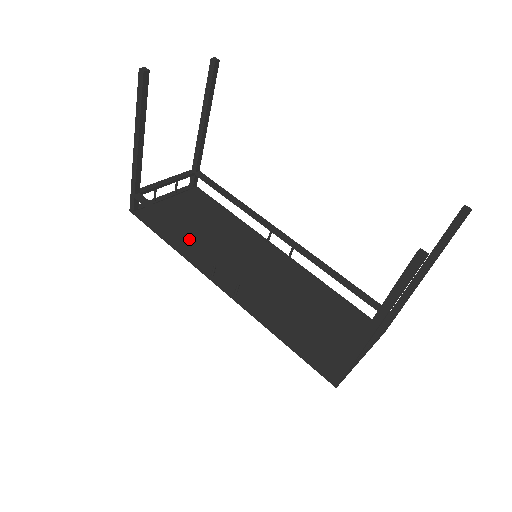
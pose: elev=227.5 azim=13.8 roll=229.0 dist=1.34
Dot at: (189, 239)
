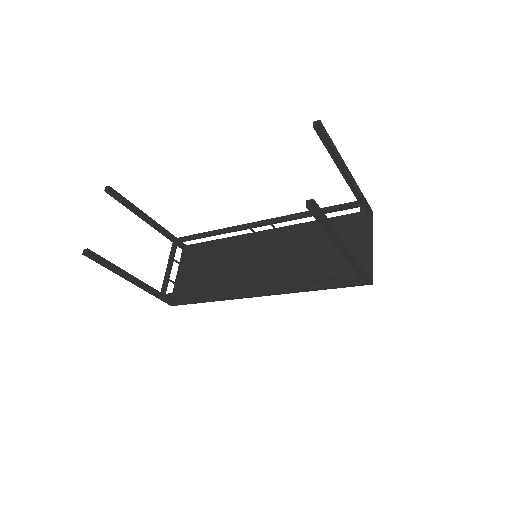
Dot at: (213, 292)
